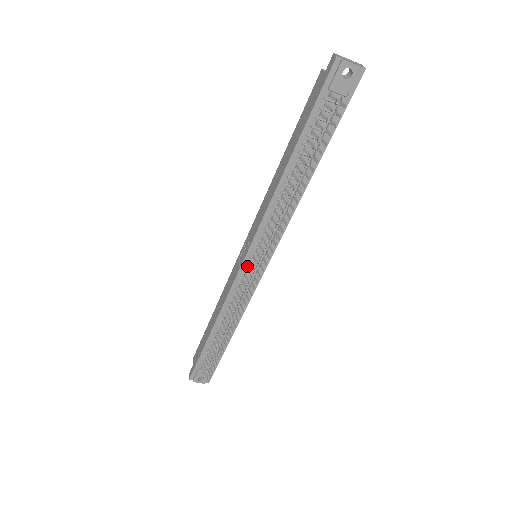
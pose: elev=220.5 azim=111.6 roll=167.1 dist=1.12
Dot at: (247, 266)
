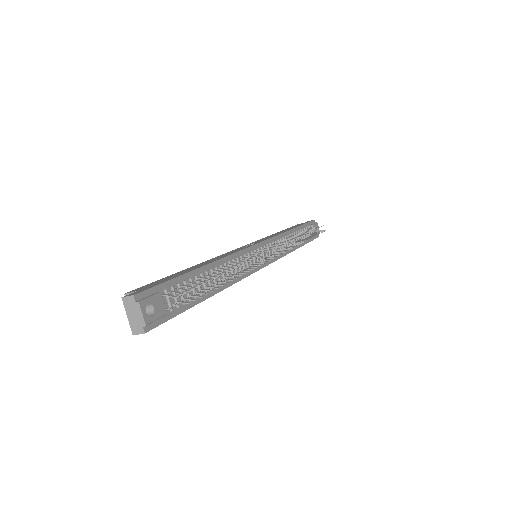
Dot at: (259, 249)
